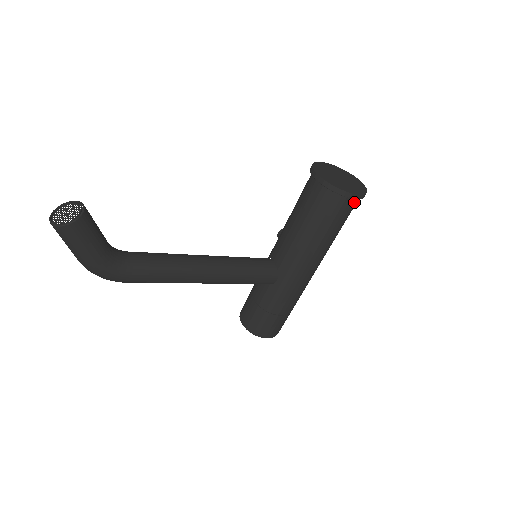
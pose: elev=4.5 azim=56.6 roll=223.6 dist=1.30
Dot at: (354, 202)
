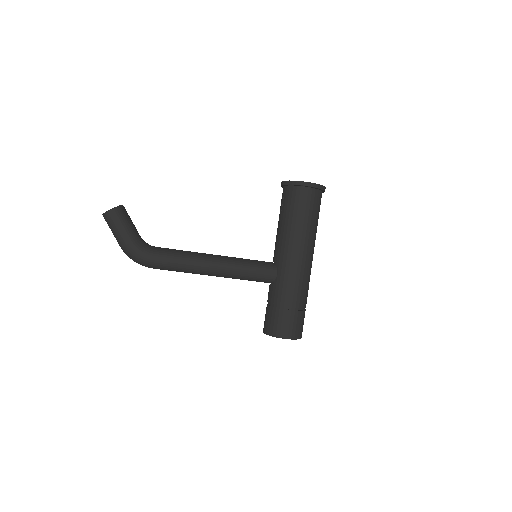
Dot at: (314, 193)
